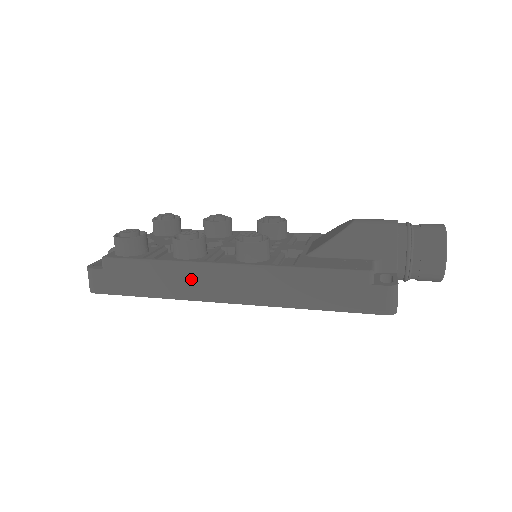
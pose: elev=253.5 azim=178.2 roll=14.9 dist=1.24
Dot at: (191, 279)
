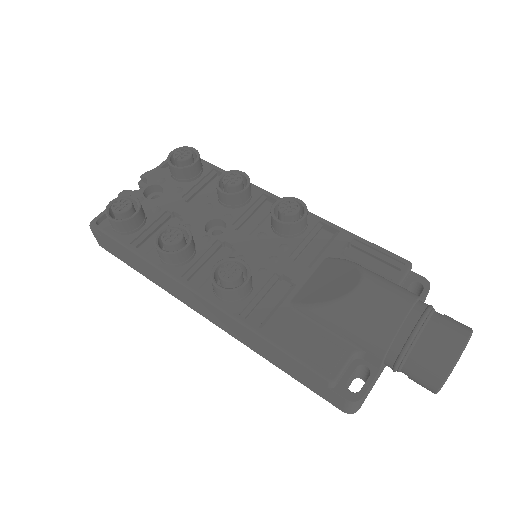
Dot at: (171, 285)
